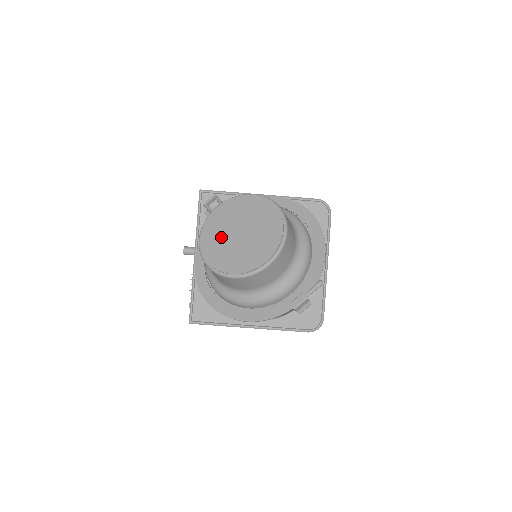
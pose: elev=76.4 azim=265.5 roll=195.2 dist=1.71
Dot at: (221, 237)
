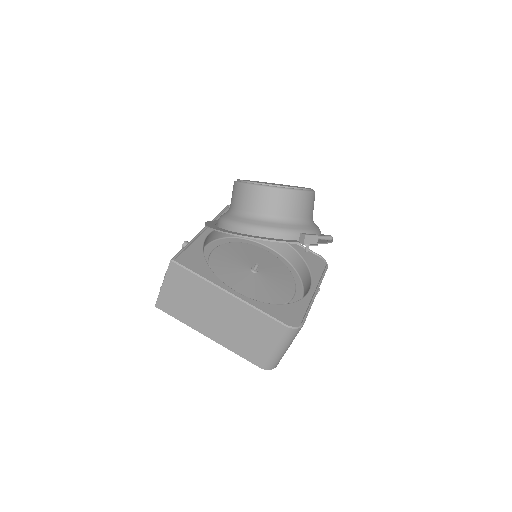
Dot at: occluded
